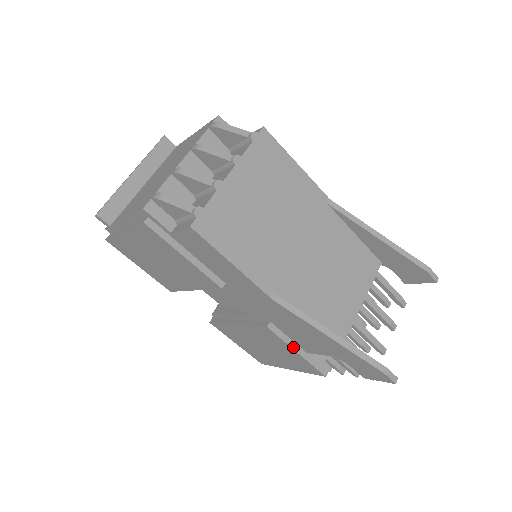
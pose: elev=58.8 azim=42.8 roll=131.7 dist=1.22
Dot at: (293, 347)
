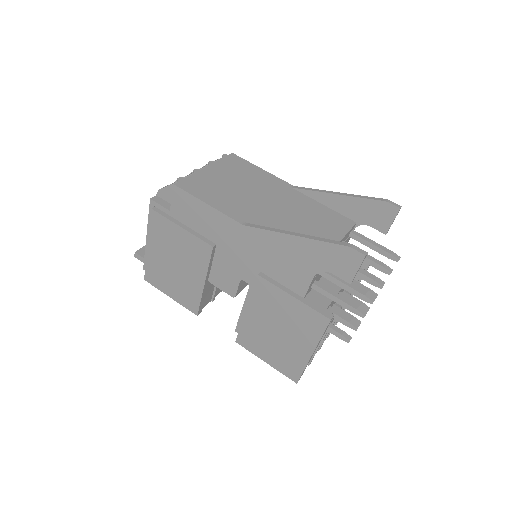
Dot at: (287, 292)
